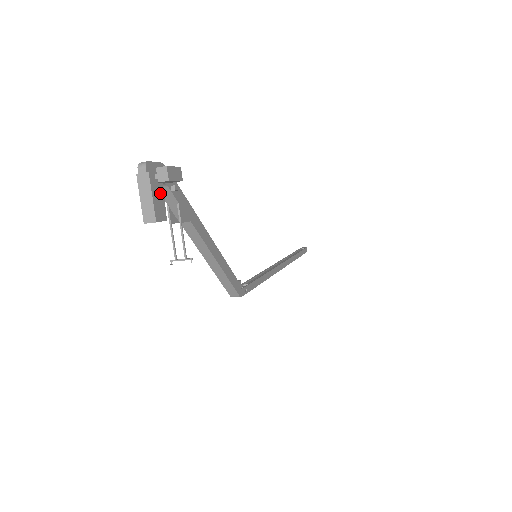
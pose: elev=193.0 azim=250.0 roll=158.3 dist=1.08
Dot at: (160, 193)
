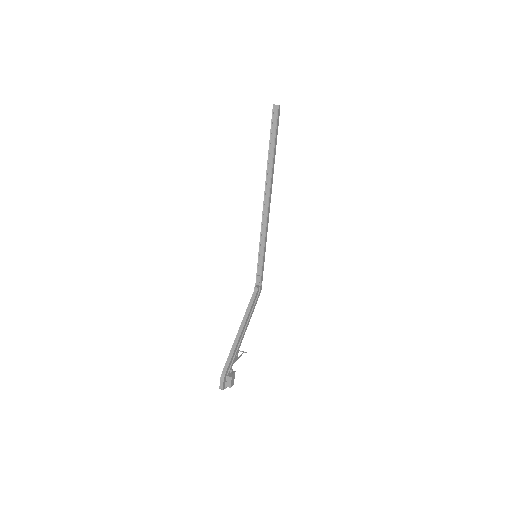
Dot at: occluded
